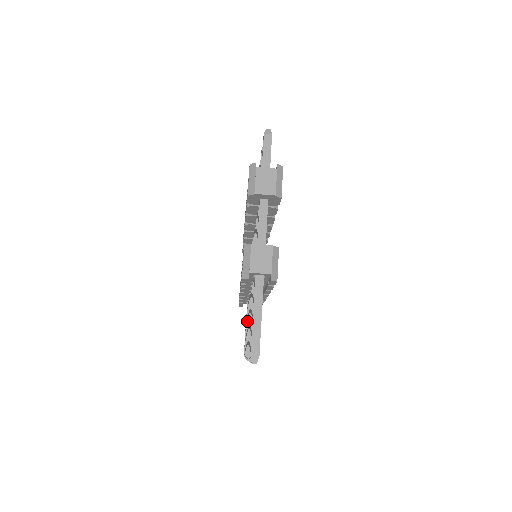
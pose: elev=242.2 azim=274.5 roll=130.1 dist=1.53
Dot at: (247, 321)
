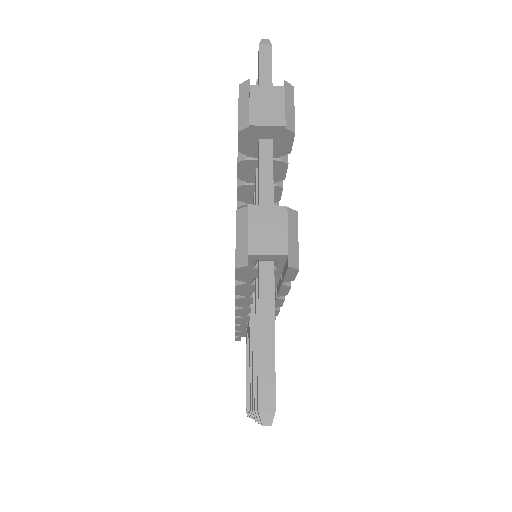
Dot at: (248, 357)
